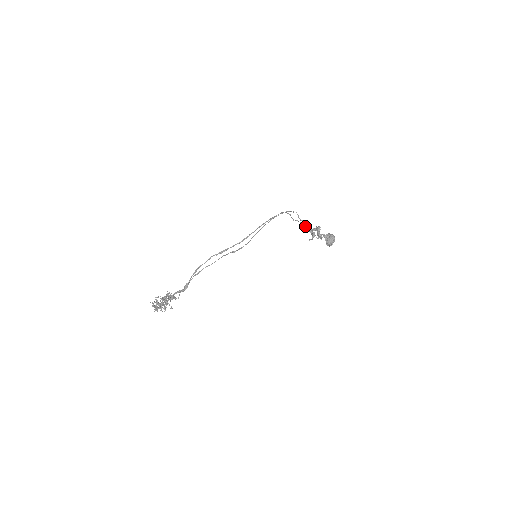
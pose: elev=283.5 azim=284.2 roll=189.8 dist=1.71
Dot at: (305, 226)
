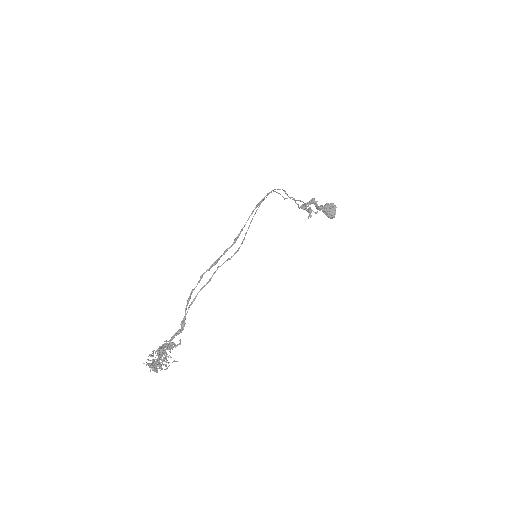
Dot at: (296, 203)
